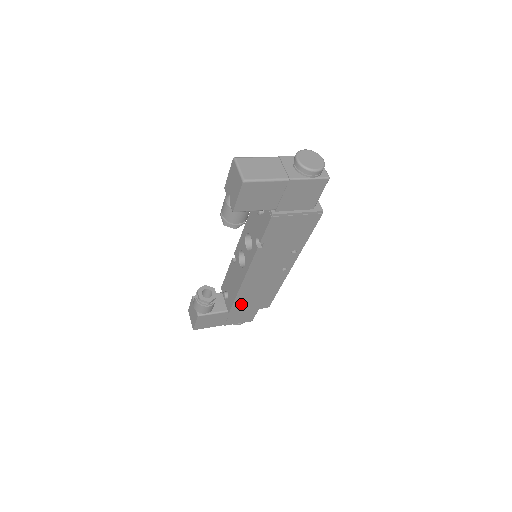
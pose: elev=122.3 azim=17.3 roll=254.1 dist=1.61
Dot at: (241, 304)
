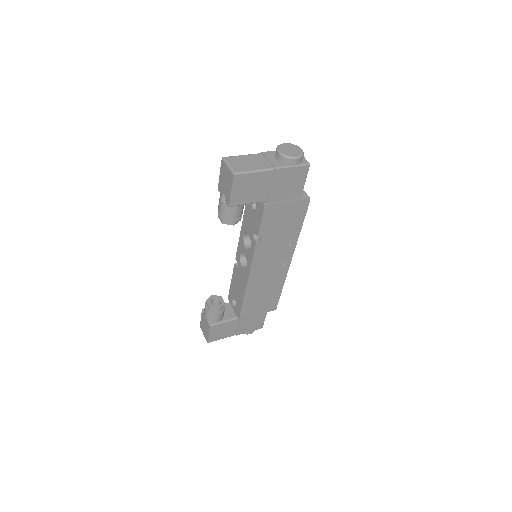
Dot at: (249, 308)
